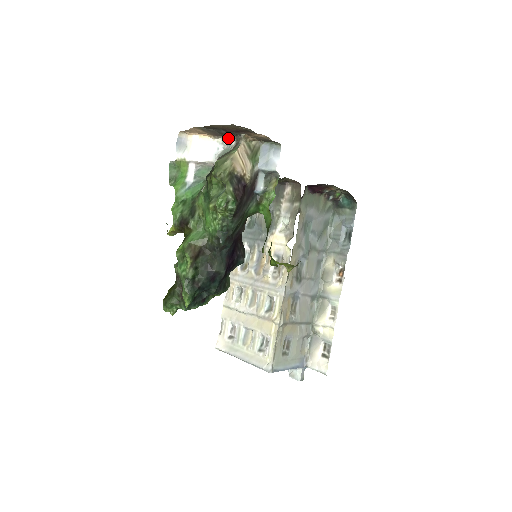
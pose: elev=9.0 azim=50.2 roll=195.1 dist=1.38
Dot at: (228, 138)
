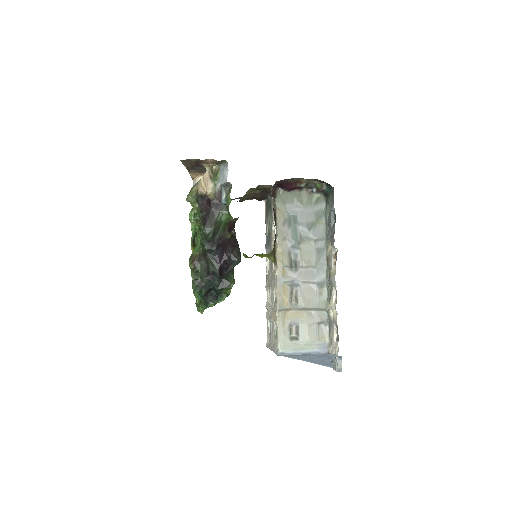
Dot at: occluded
